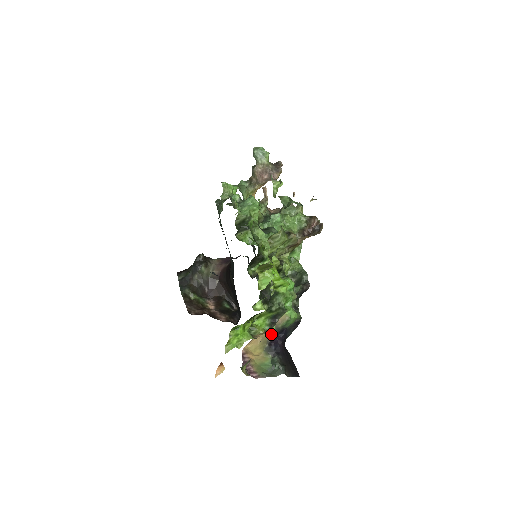
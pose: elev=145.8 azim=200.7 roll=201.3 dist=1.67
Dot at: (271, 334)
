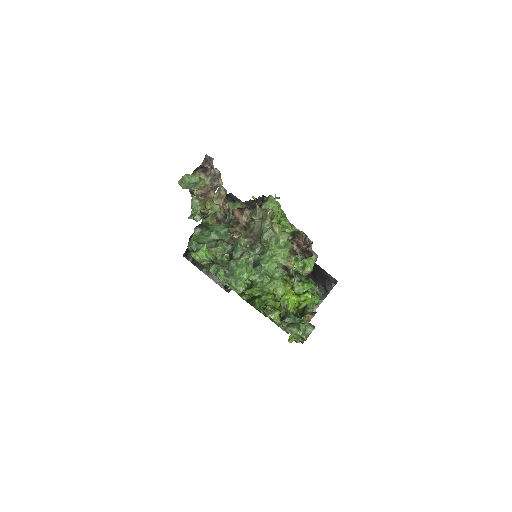
Dot at: (312, 309)
